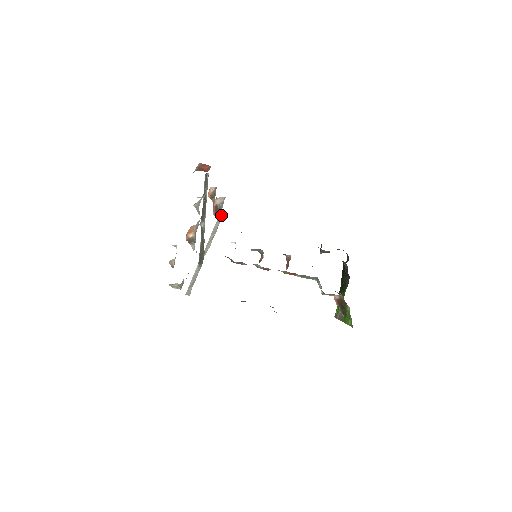
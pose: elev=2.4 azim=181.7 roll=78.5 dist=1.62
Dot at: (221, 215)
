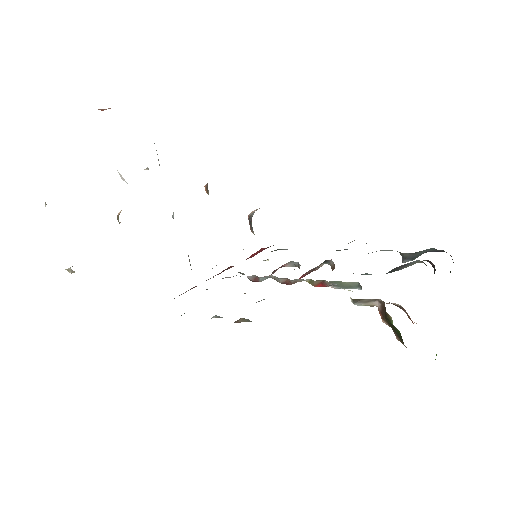
Dot at: occluded
